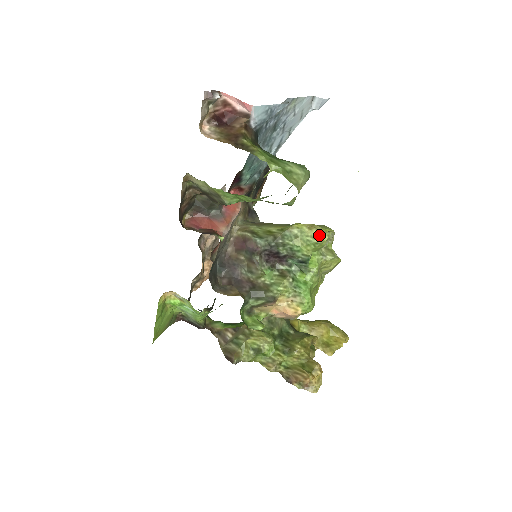
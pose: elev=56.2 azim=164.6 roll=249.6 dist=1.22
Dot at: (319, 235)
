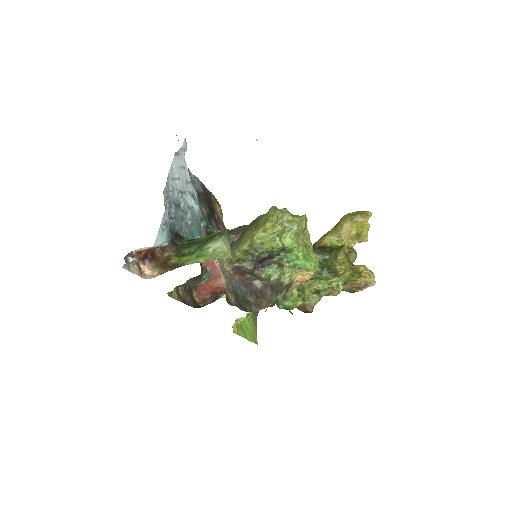
Dot at: (274, 230)
